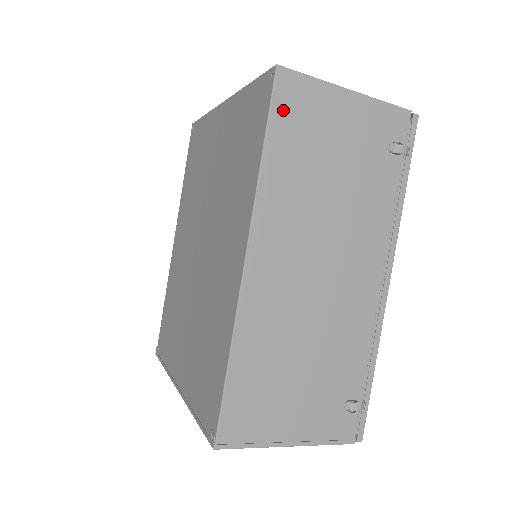
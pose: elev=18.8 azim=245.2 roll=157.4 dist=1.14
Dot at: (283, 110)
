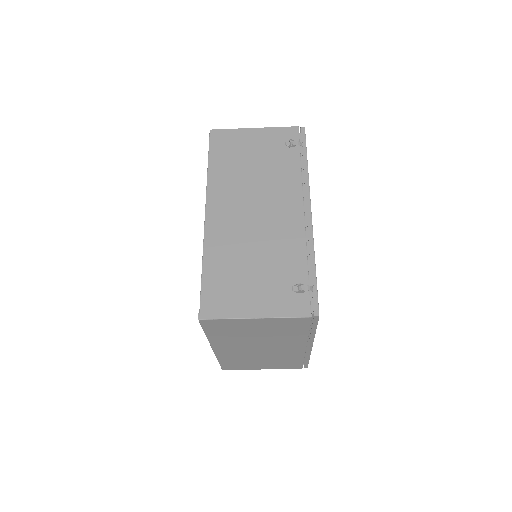
Dot at: (216, 146)
